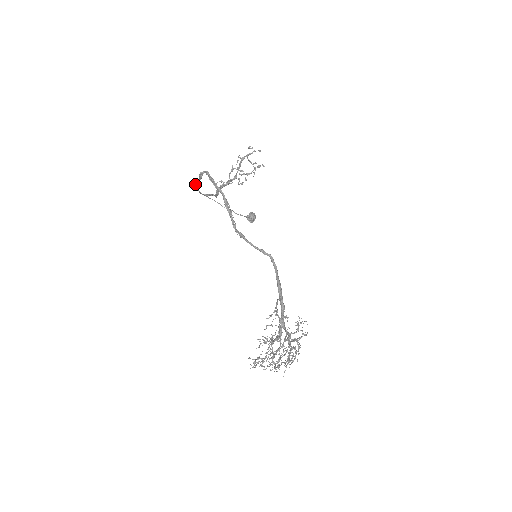
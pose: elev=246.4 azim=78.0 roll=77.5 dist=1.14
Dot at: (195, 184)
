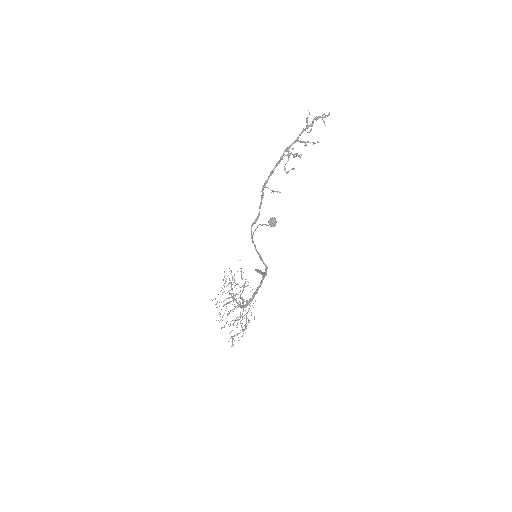
Dot at: (253, 243)
